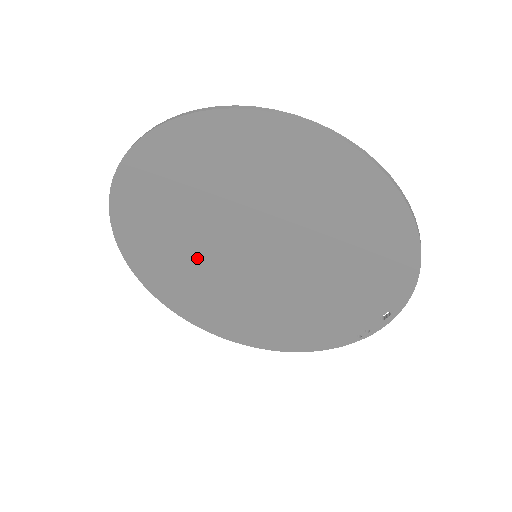
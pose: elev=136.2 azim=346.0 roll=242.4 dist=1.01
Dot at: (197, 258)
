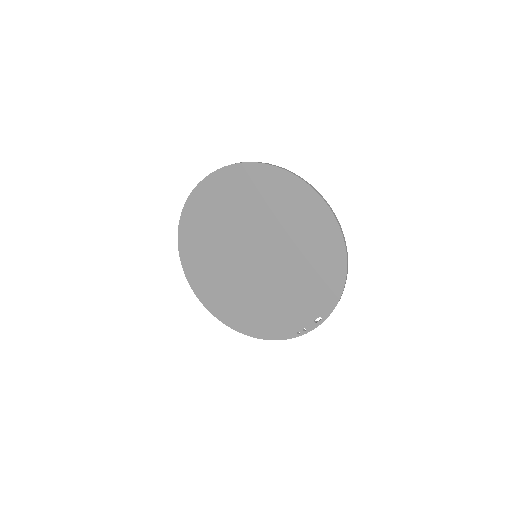
Dot at: (222, 248)
